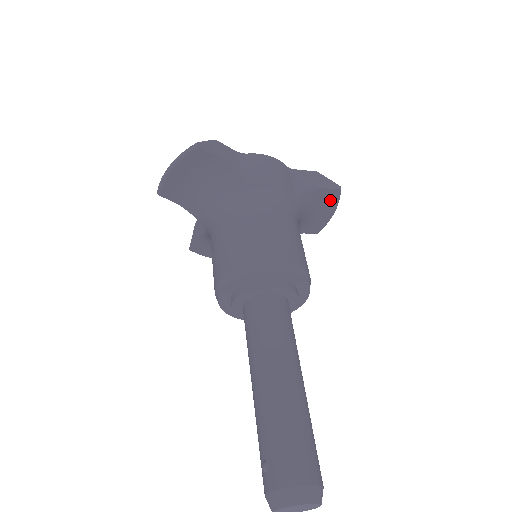
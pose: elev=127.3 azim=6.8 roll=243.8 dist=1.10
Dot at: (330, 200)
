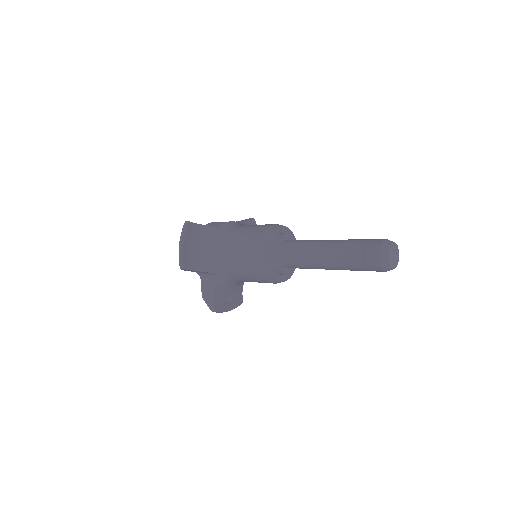
Dot at: occluded
